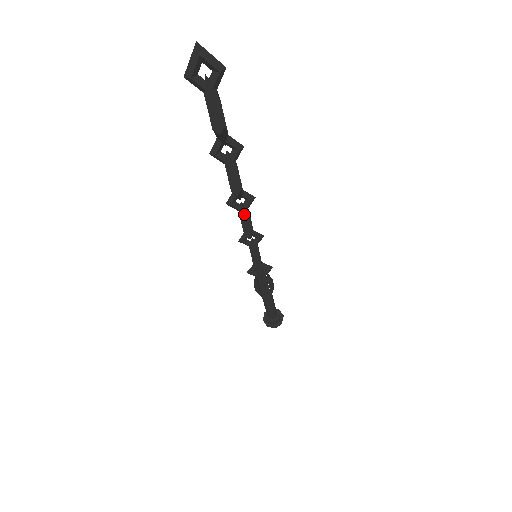
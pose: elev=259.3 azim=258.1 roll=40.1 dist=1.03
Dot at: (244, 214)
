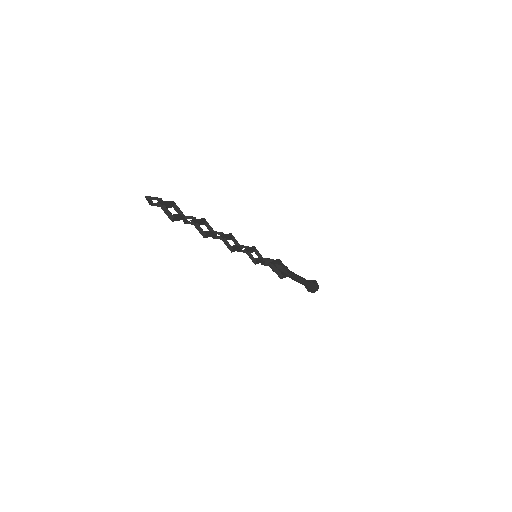
Dot at: (223, 241)
